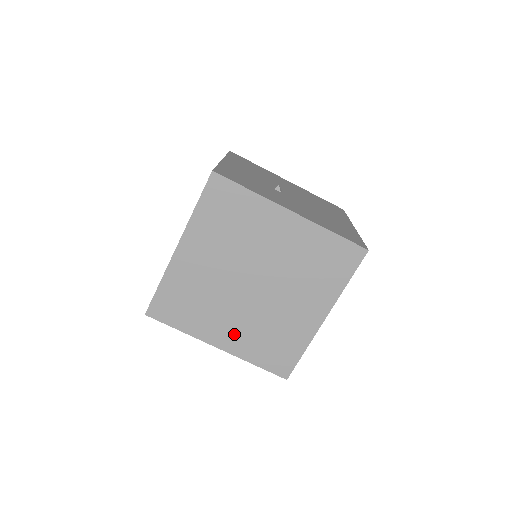
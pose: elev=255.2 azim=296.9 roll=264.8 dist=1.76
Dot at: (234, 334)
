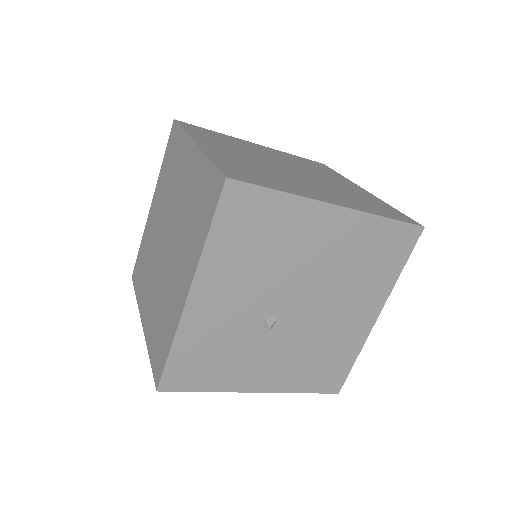
Dot at: occluded
